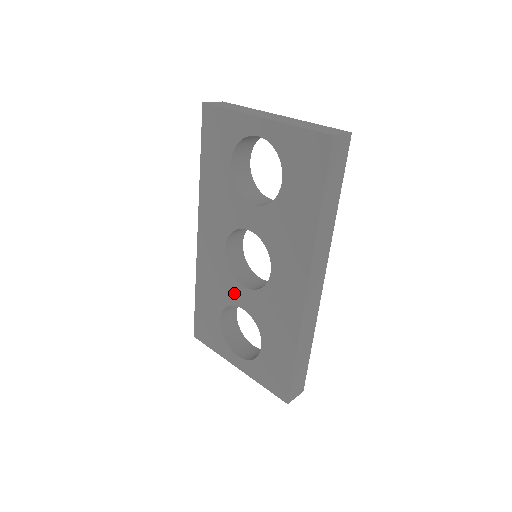
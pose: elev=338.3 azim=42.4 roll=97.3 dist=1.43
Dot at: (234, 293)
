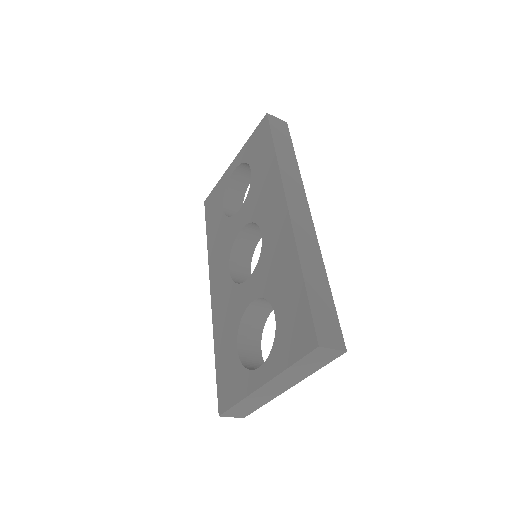
Dot at: (242, 298)
